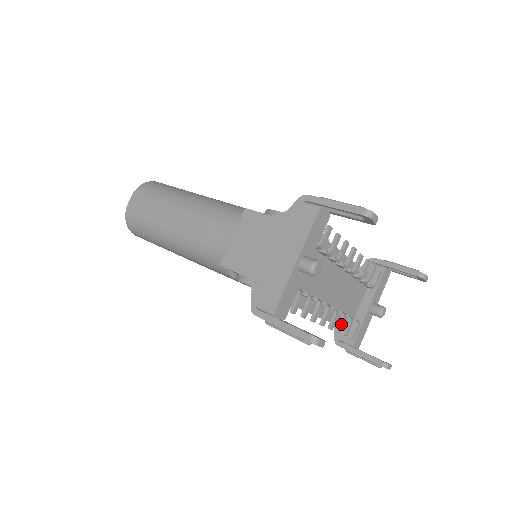
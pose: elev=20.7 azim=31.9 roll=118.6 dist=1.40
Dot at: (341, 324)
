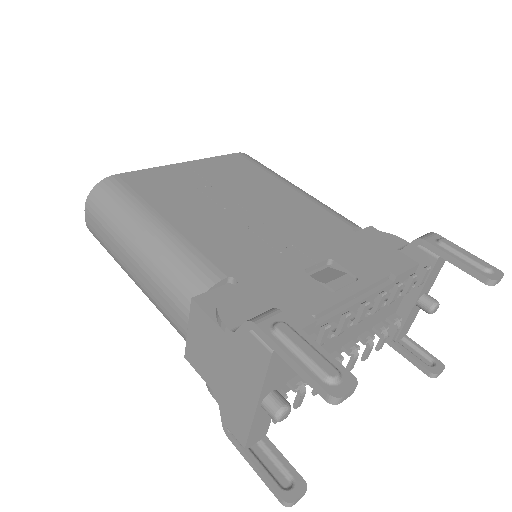
Dot at: (366, 354)
